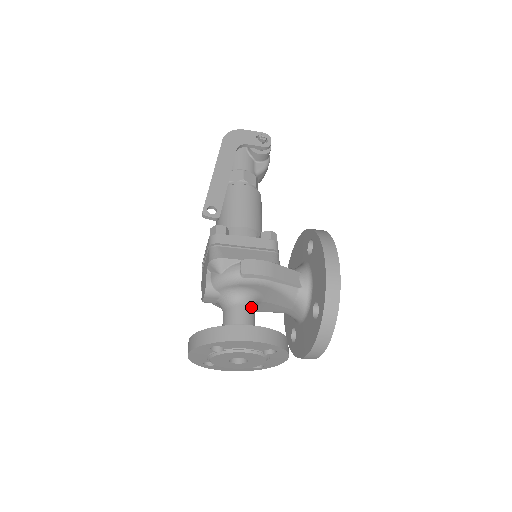
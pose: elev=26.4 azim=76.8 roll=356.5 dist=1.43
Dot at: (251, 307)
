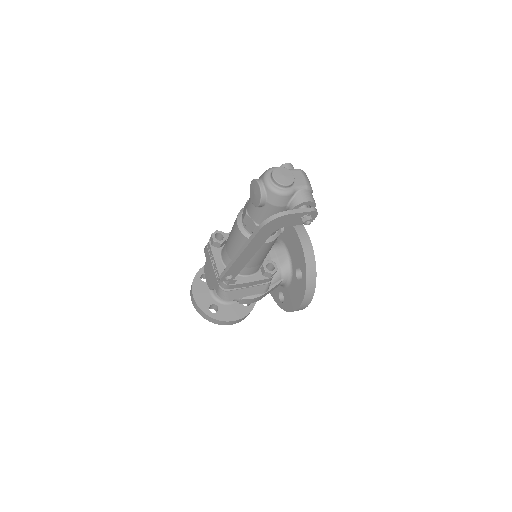
Dot at: occluded
